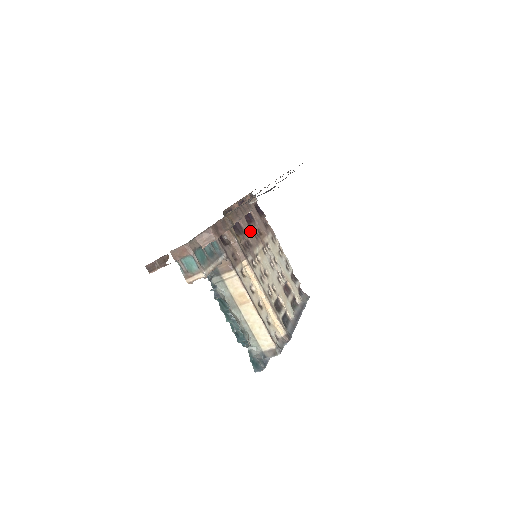
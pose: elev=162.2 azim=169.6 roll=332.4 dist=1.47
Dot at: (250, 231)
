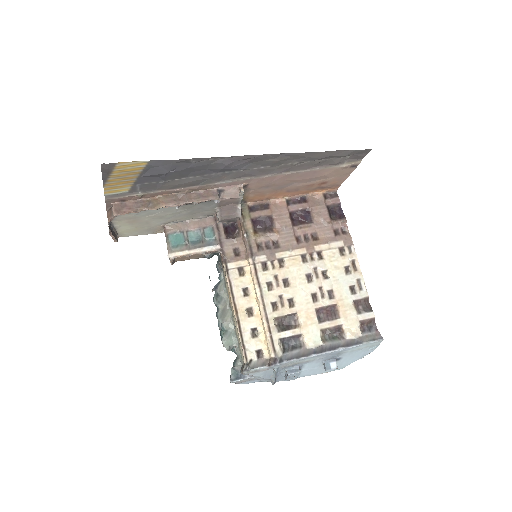
Dot at: (289, 232)
